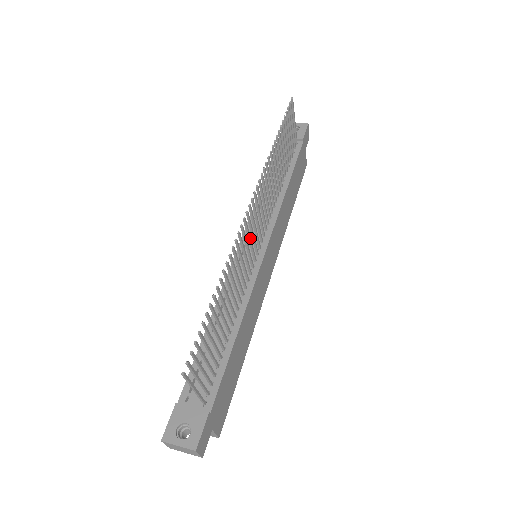
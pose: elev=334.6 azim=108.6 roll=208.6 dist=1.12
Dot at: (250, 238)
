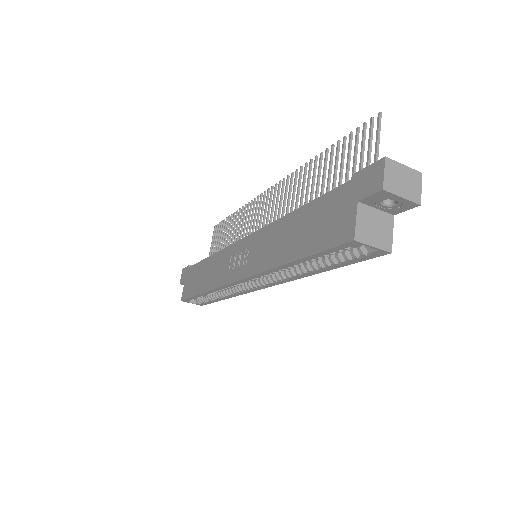
Dot at: (277, 207)
